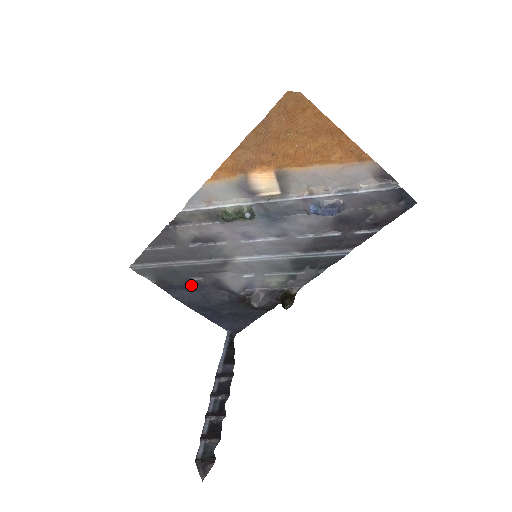
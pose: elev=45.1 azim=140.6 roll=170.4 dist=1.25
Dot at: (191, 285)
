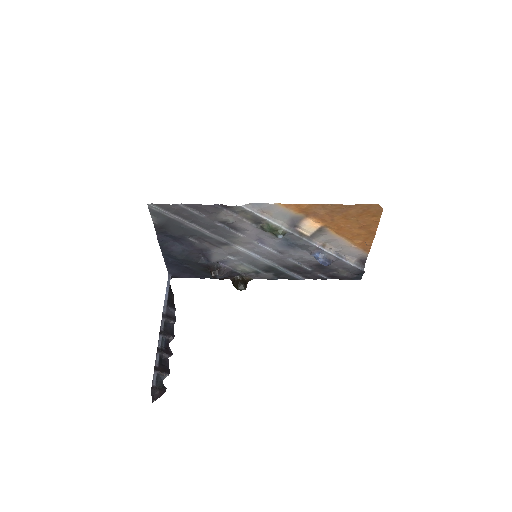
Dot at: (182, 240)
